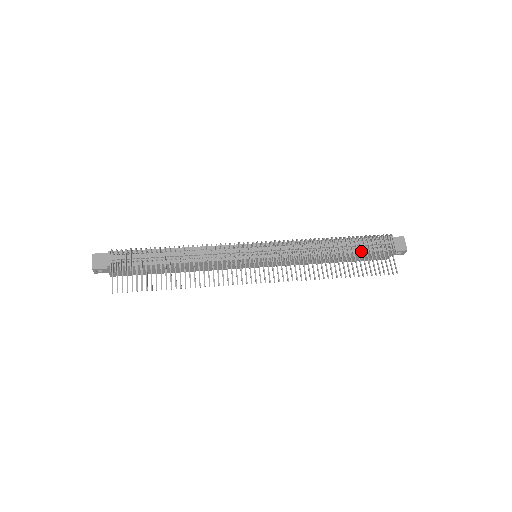
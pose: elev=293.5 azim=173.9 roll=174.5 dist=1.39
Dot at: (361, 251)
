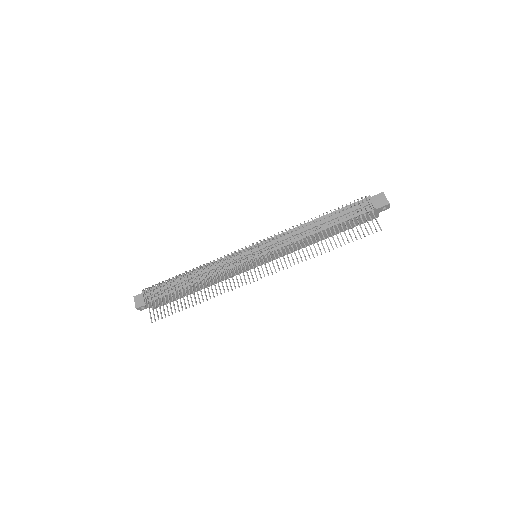
Dot at: (340, 222)
